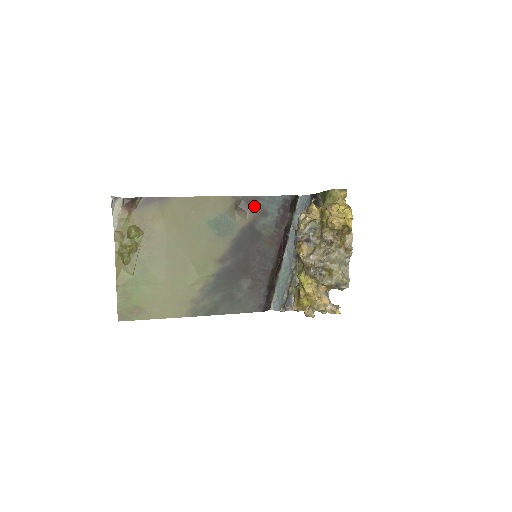
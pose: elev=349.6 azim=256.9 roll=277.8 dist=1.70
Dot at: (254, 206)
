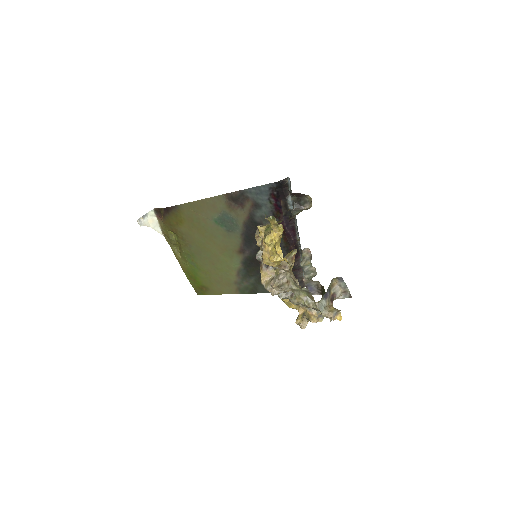
Dot at: (245, 200)
